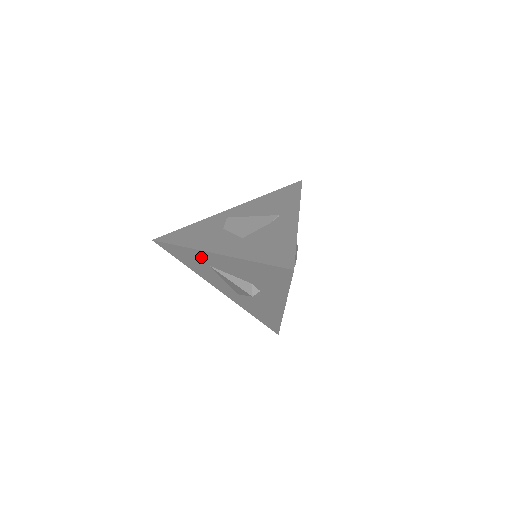
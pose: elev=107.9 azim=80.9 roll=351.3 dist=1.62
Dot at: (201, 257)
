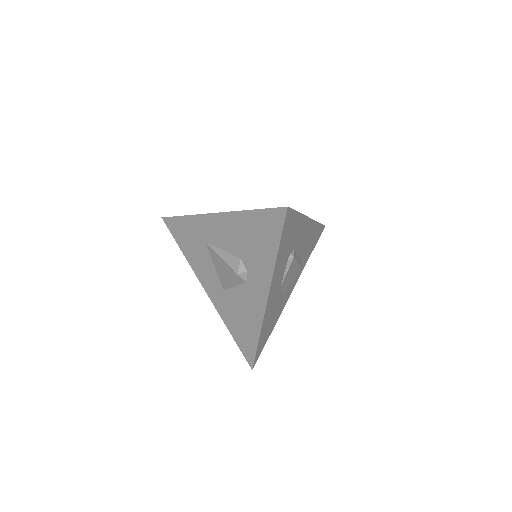
Dot at: (201, 228)
